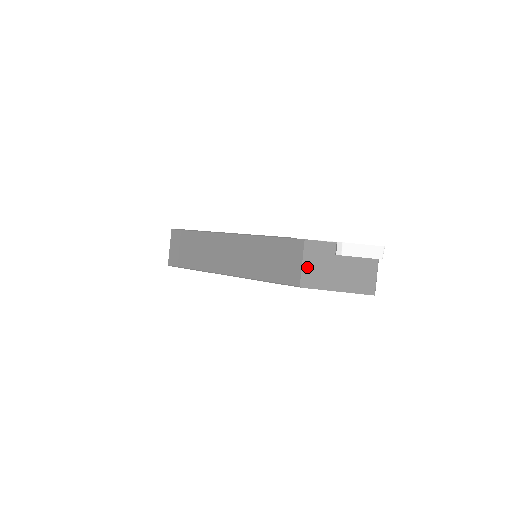
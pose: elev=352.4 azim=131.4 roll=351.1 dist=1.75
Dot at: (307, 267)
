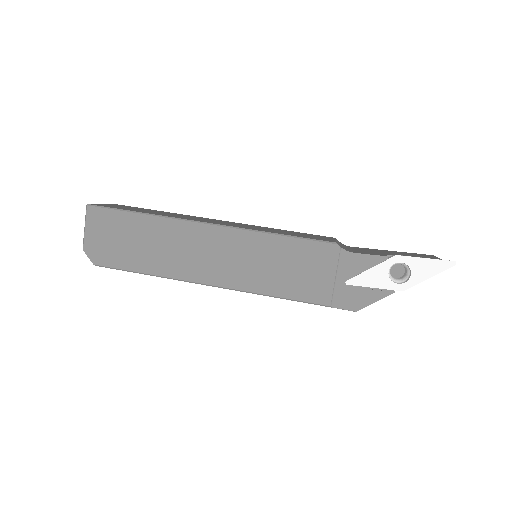
Dot at: occluded
